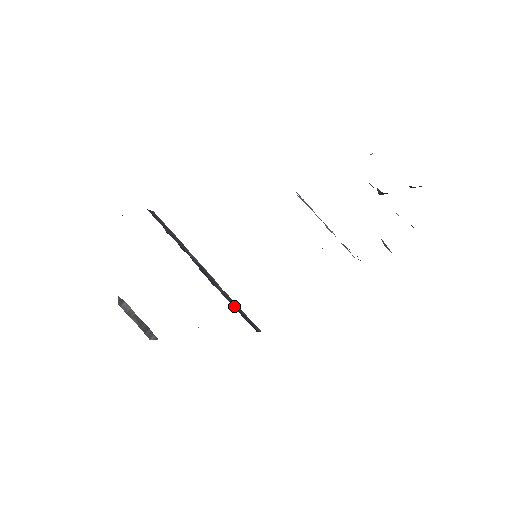
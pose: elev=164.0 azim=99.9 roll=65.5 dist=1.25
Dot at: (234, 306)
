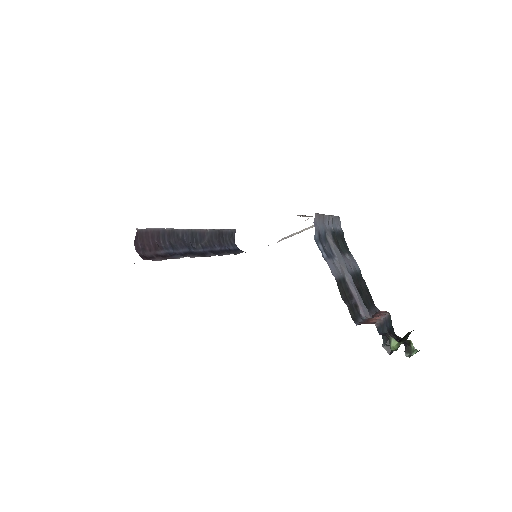
Dot at: (218, 238)
